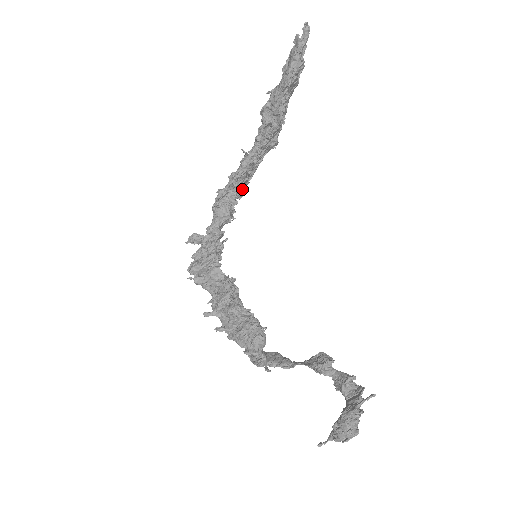
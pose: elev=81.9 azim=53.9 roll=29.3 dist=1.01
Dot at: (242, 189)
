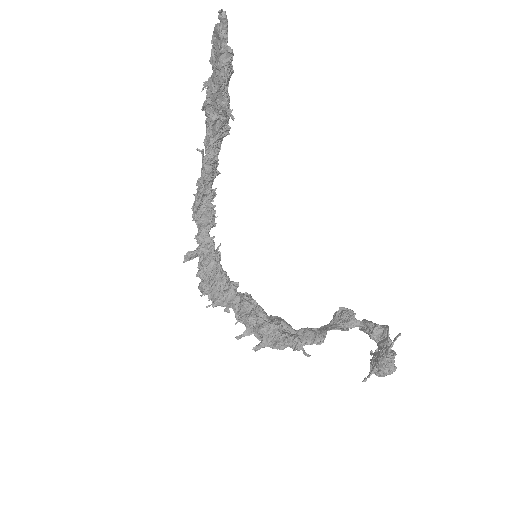
Dot at: (214, 190)
